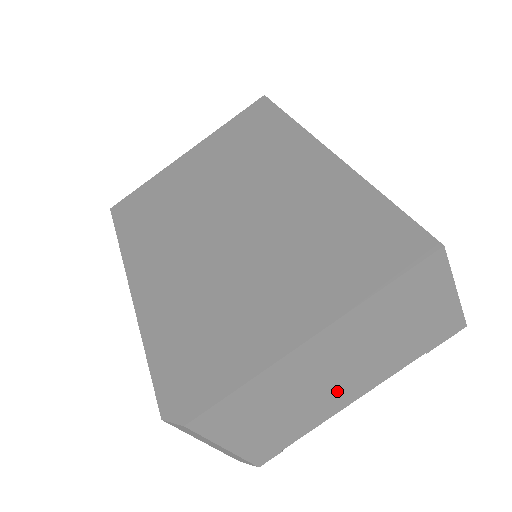
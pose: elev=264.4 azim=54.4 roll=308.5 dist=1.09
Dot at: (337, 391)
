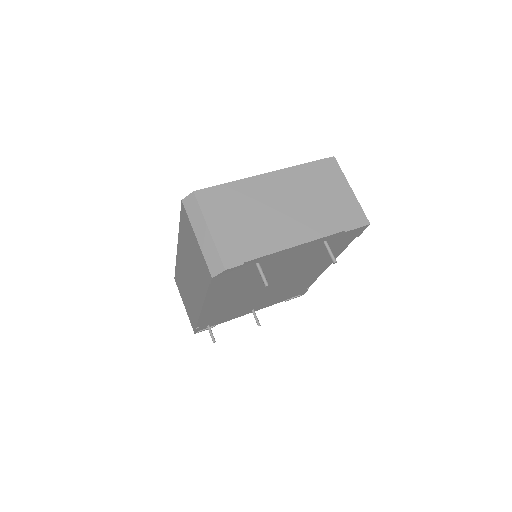
Dot at: (284, 226)
